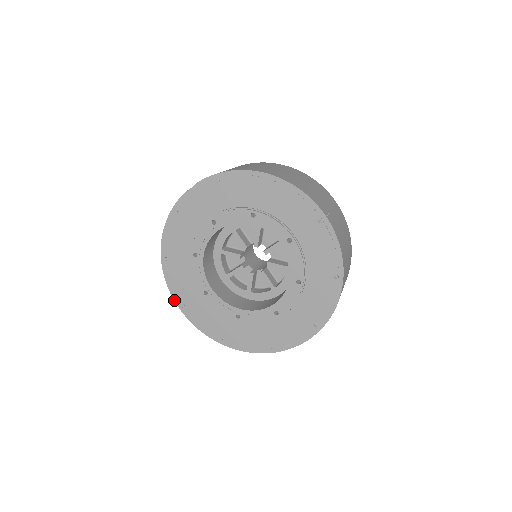
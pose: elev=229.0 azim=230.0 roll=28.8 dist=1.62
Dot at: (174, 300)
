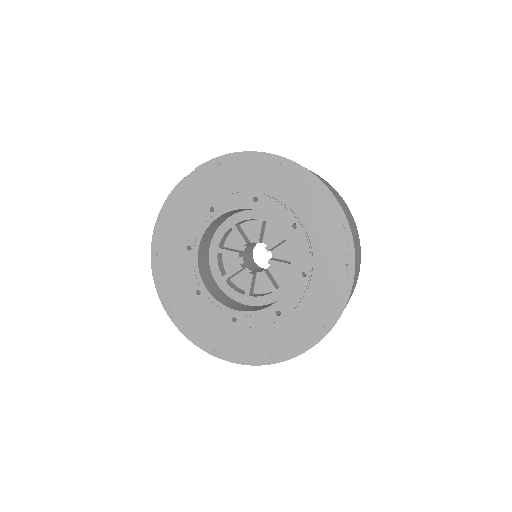
Dot at: (162, 304)
